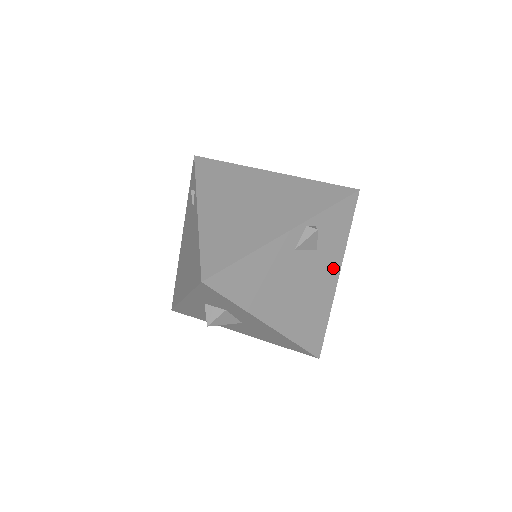
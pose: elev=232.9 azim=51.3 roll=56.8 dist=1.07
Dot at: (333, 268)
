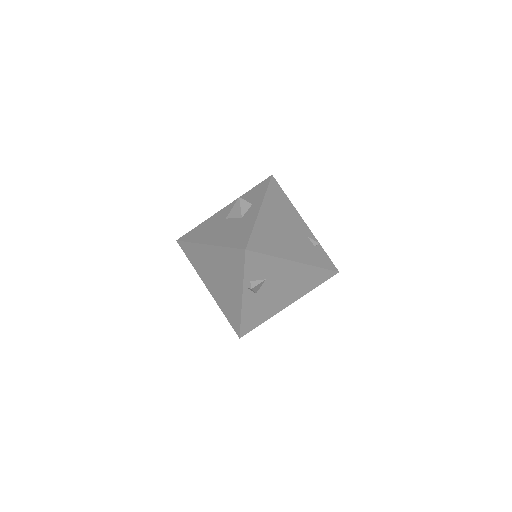
Dot at: (286, 266)
